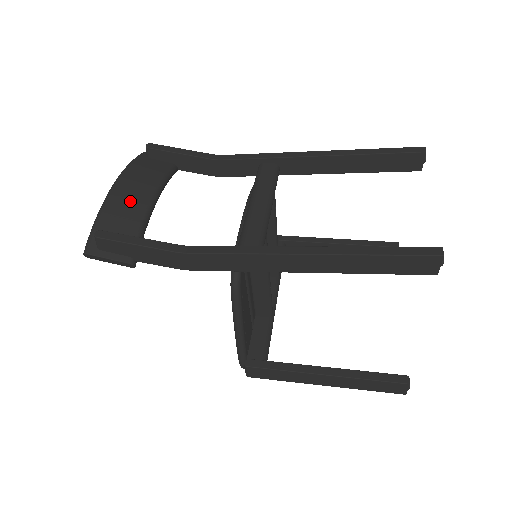
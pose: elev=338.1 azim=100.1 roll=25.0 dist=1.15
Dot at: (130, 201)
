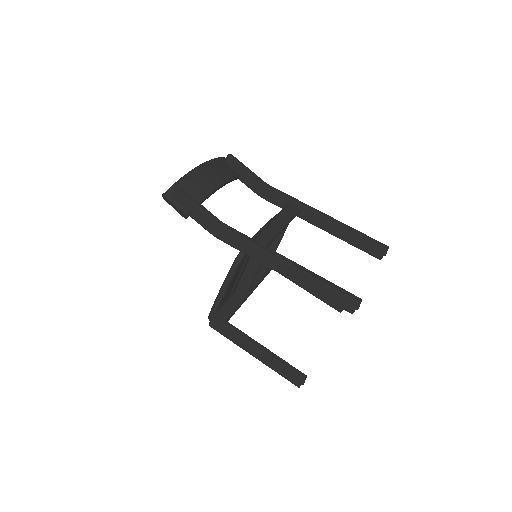
Dot at: (204, 181)
